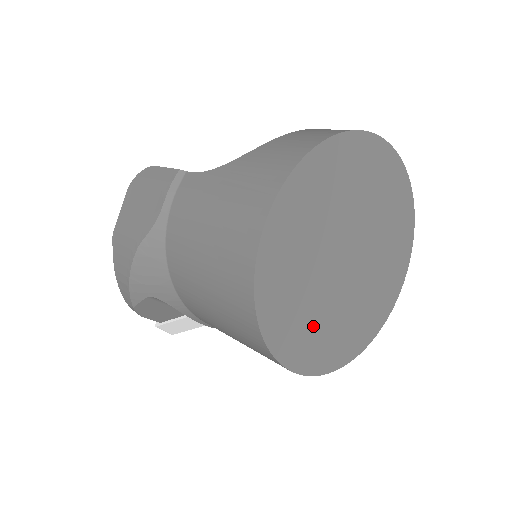
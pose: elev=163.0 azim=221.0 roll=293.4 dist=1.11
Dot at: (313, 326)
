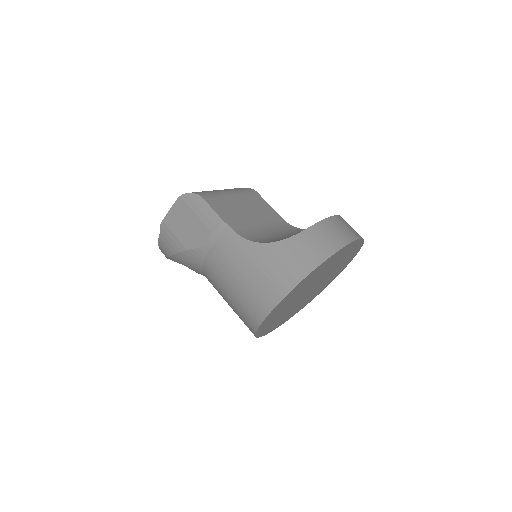
Dot at: occluded
